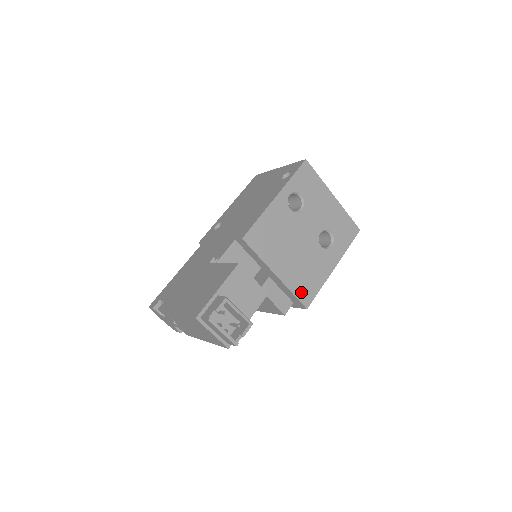
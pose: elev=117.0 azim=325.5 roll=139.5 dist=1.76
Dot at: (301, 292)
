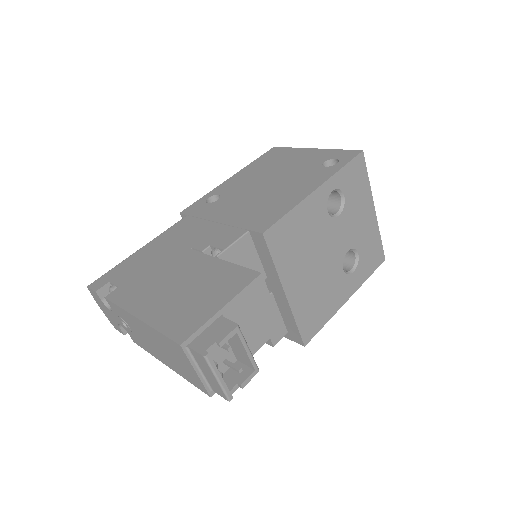
Dot at: (305, 323)
